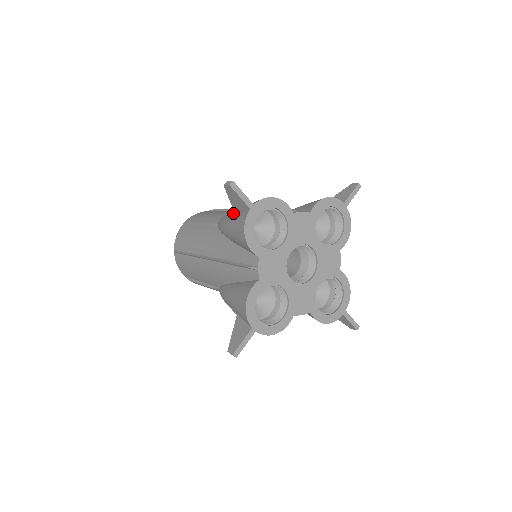
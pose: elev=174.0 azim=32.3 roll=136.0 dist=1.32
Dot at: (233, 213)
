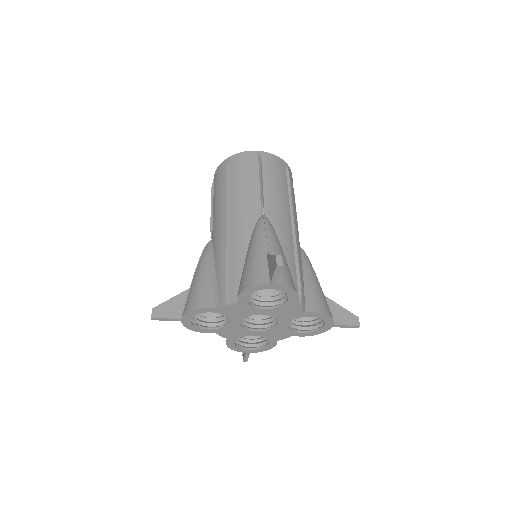
Dot at: (191, 284)
